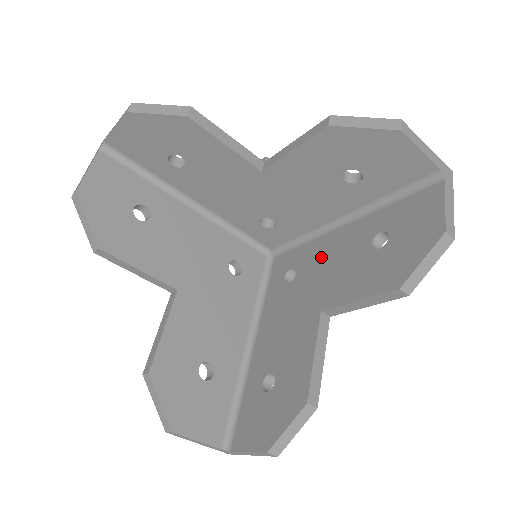
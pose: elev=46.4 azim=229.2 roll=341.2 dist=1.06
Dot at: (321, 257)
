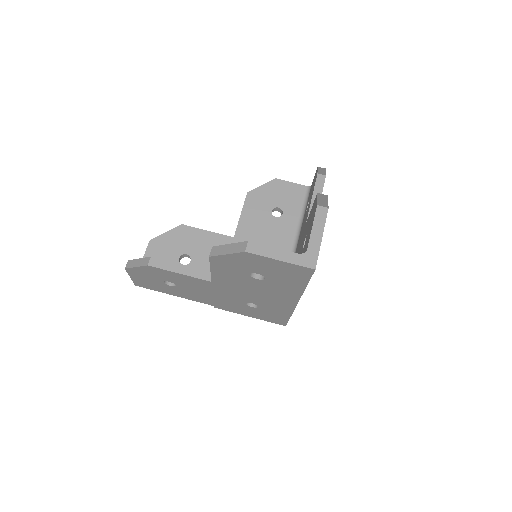
Dot at: occluded
